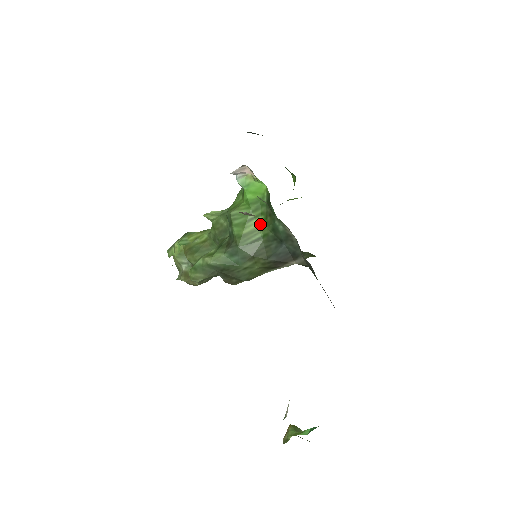
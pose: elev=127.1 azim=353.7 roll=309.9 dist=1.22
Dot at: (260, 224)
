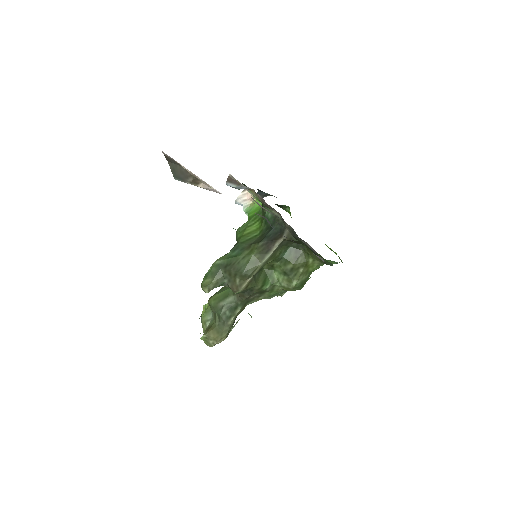
Dot at: (257, 227)
